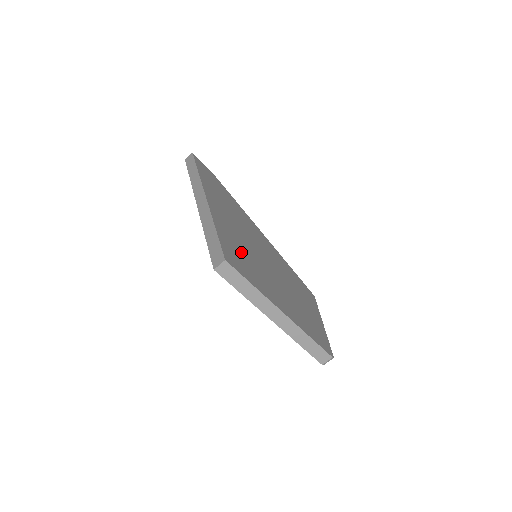
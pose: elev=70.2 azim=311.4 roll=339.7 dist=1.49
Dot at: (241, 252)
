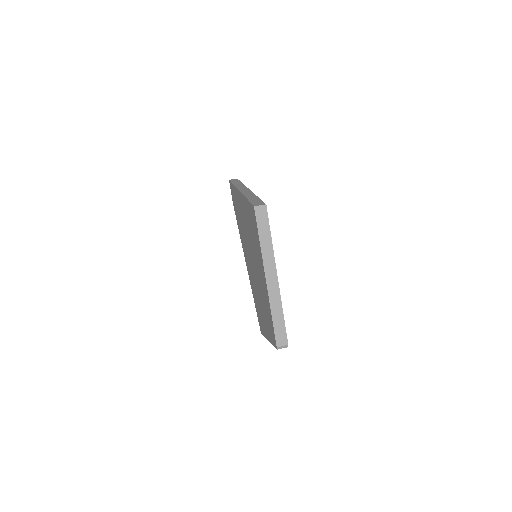
Dot at: occluded
